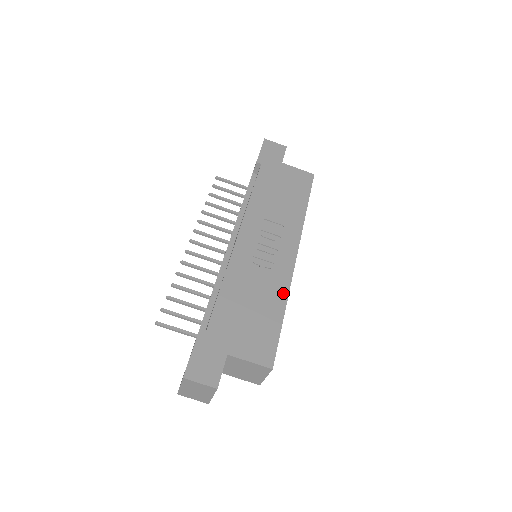
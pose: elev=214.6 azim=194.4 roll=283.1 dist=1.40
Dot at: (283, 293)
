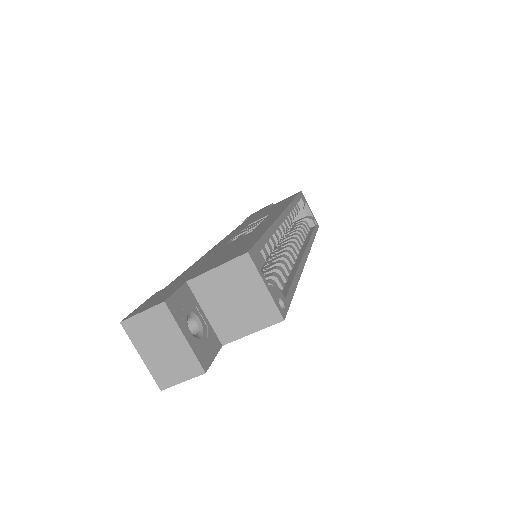
Dot at: (266, 227)
